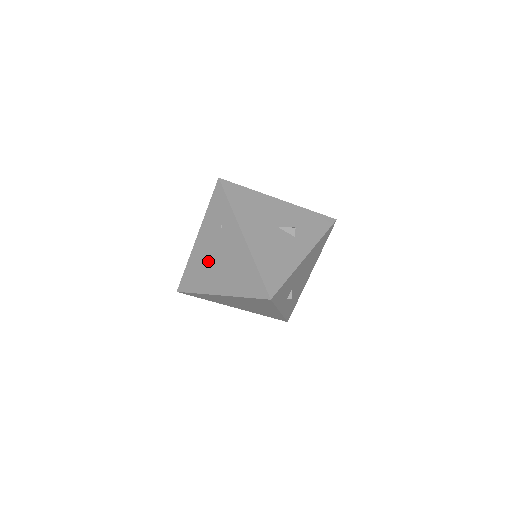
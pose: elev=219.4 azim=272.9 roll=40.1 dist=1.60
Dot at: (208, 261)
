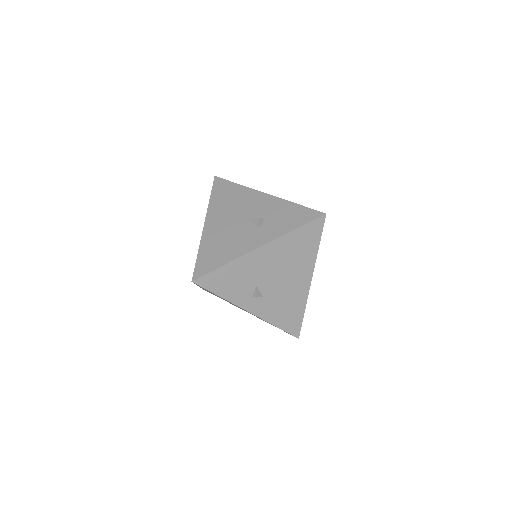
Dot at: occluded
